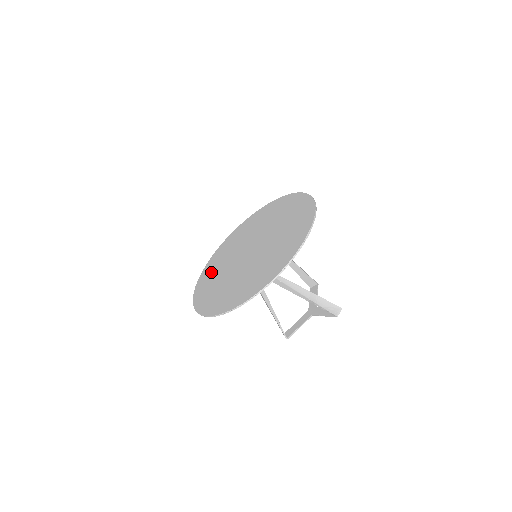
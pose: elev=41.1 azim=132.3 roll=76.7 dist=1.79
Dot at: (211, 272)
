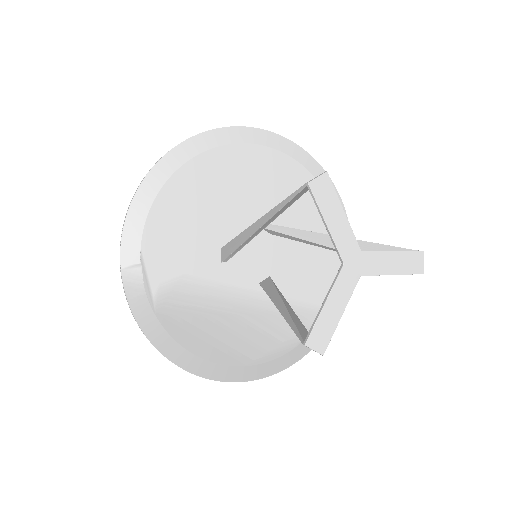
Dot at: (254, 345)
